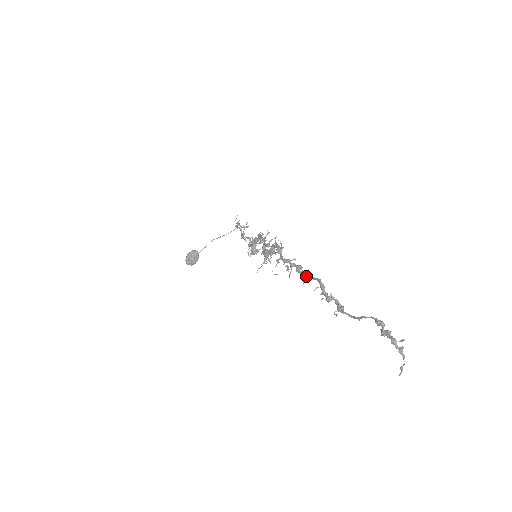
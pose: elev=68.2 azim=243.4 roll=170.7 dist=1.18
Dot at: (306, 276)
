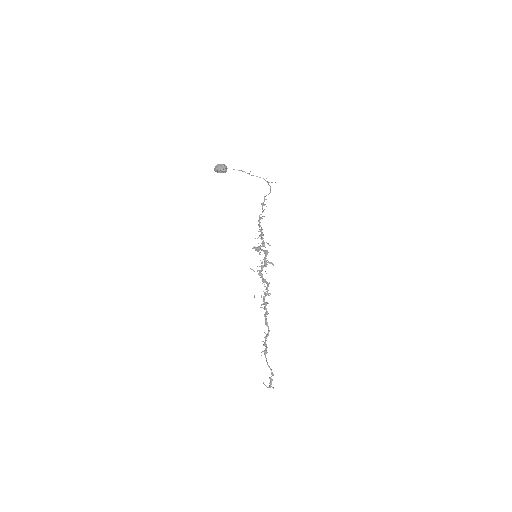
Dot at: (266, 323)
